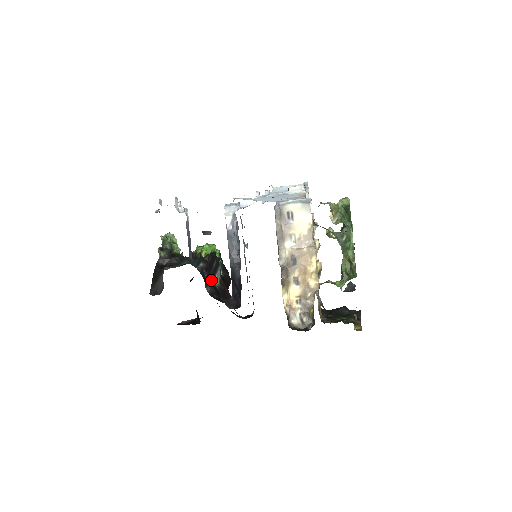
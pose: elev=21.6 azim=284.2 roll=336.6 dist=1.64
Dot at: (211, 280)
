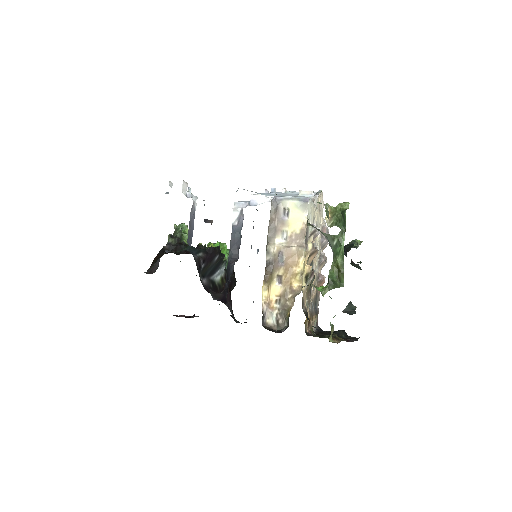
Dot at: (210, 274)
